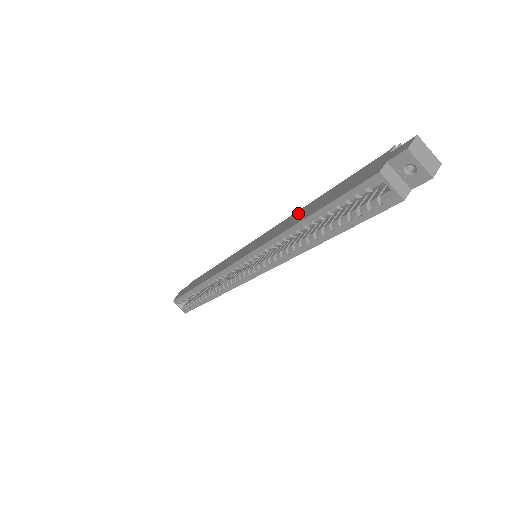
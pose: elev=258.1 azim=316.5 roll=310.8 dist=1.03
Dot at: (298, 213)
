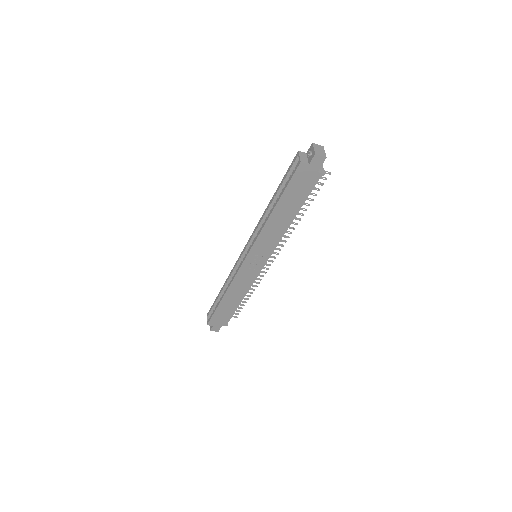
Dot at: occluded
